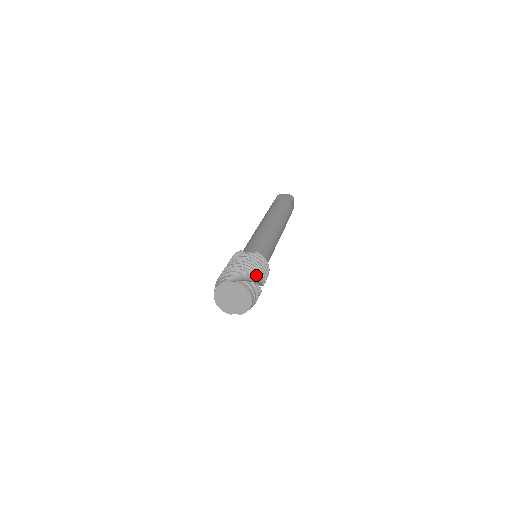
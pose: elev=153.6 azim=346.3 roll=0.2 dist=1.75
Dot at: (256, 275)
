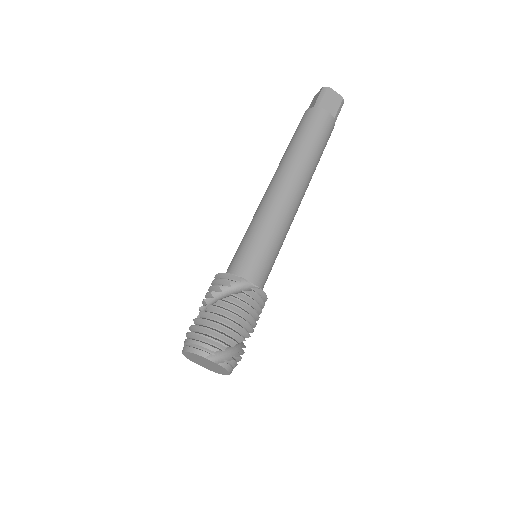
Dot at: (247, 336)
